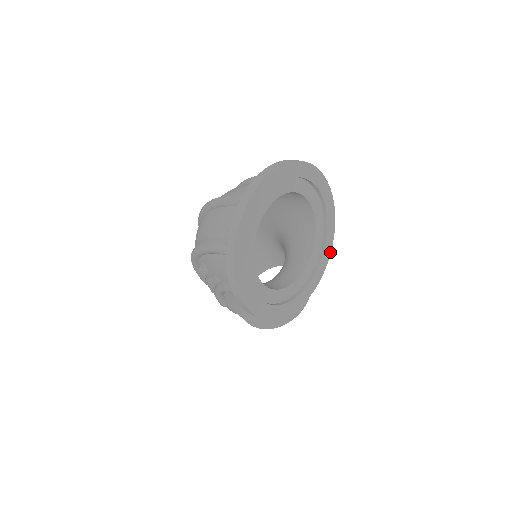
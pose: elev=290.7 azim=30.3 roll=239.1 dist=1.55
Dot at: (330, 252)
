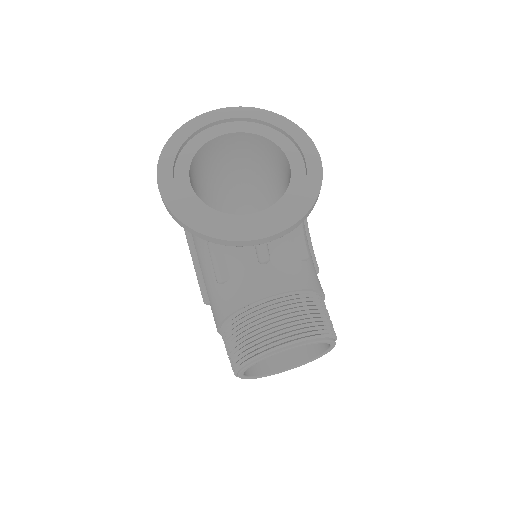
Dot at: (300, 219)
